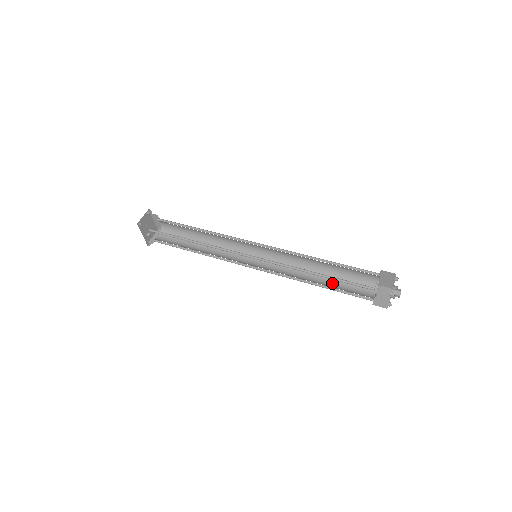
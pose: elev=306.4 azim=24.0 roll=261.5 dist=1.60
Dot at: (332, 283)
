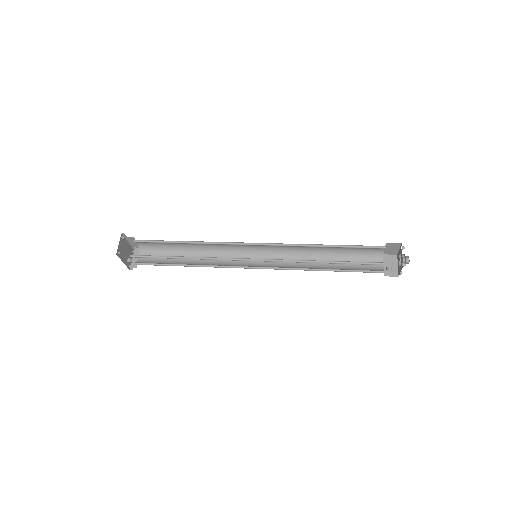
Dot at: (339, 264)
